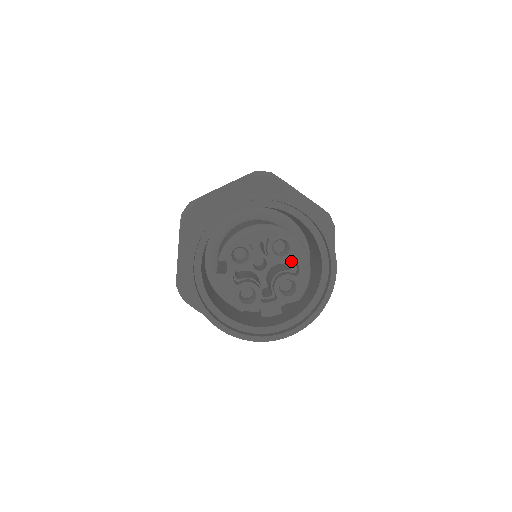
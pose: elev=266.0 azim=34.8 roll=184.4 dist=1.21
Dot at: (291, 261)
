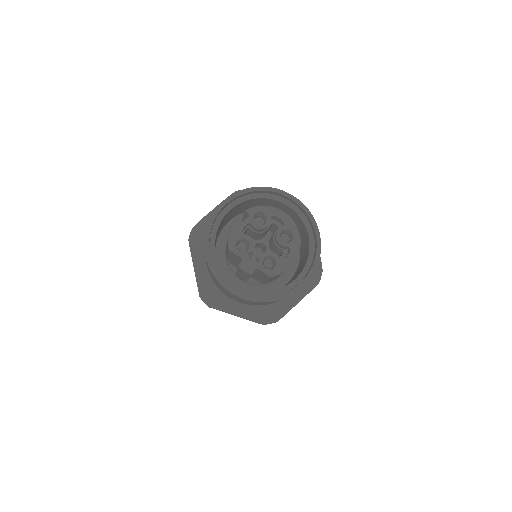
Dot at: (284, 253)
